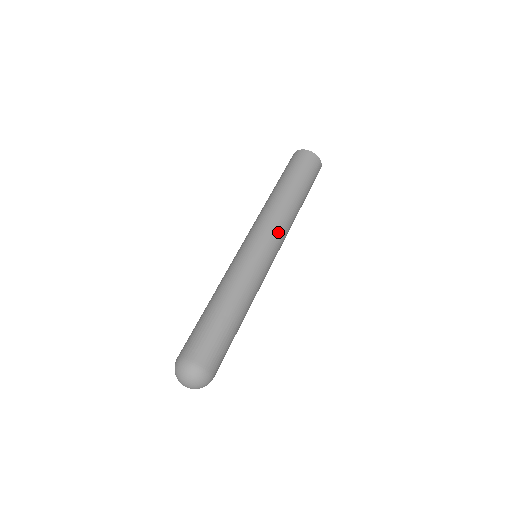
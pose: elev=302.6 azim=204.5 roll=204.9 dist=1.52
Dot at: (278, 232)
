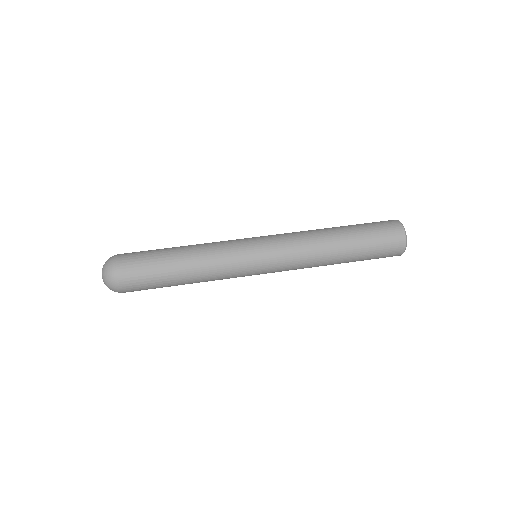
Dot at: (288, 261)
